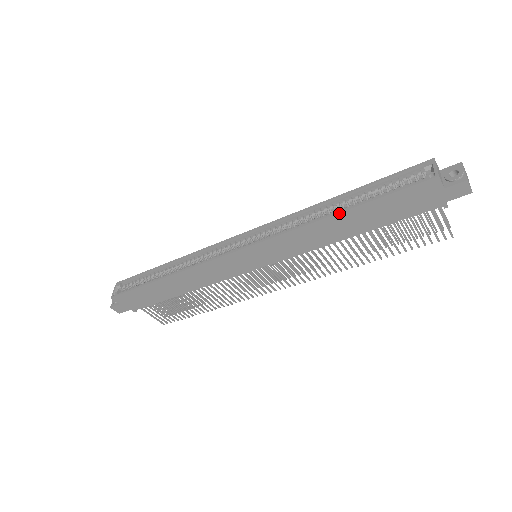
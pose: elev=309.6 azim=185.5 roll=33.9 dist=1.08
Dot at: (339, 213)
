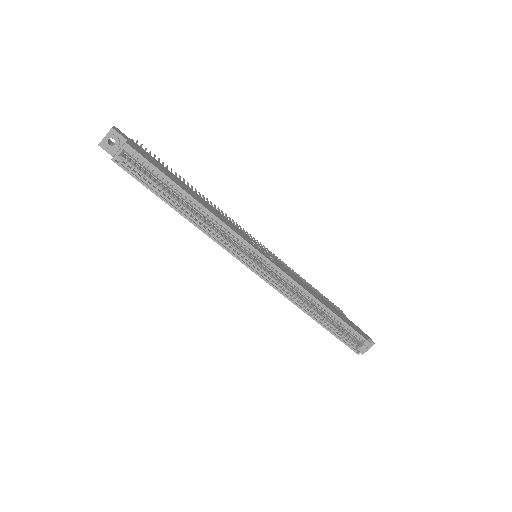
Dot at: occluded
